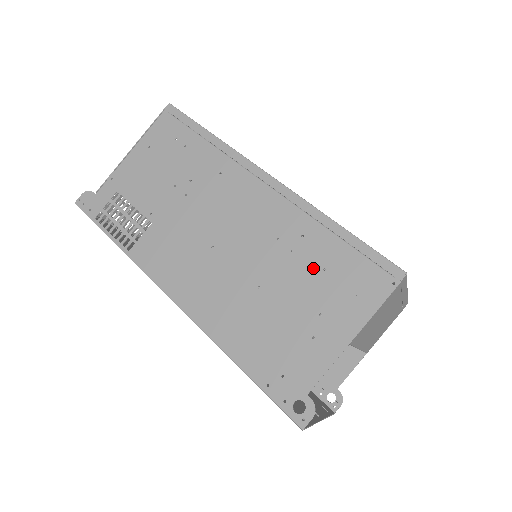
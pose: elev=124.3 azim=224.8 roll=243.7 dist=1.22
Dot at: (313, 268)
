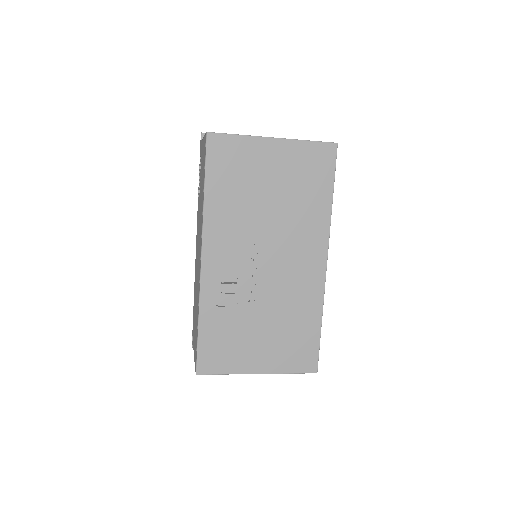
Dot at: (196, 318)
